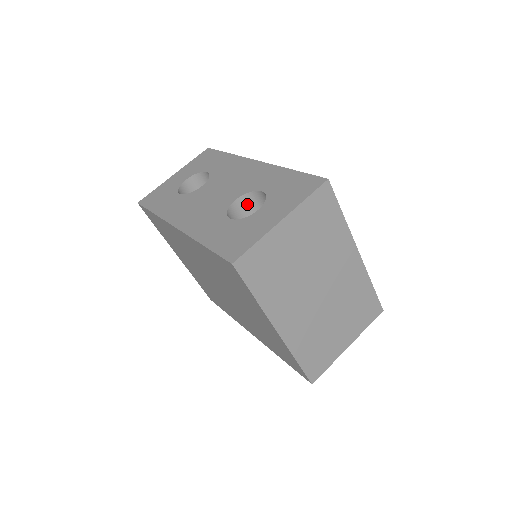
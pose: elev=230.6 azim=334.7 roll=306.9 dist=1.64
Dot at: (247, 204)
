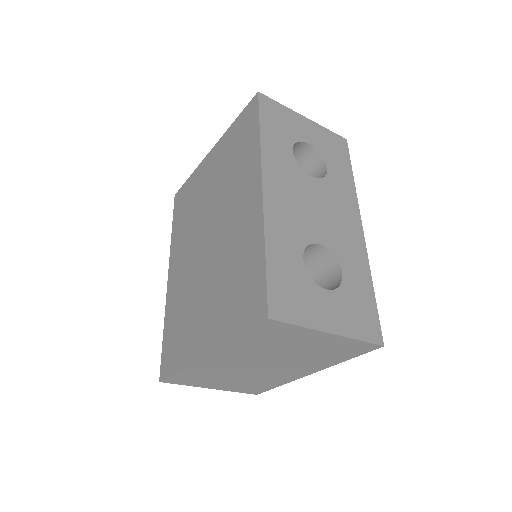
Dot at: (319, 254)
